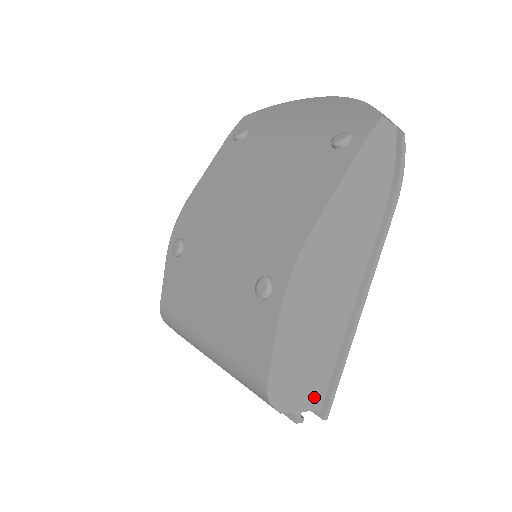
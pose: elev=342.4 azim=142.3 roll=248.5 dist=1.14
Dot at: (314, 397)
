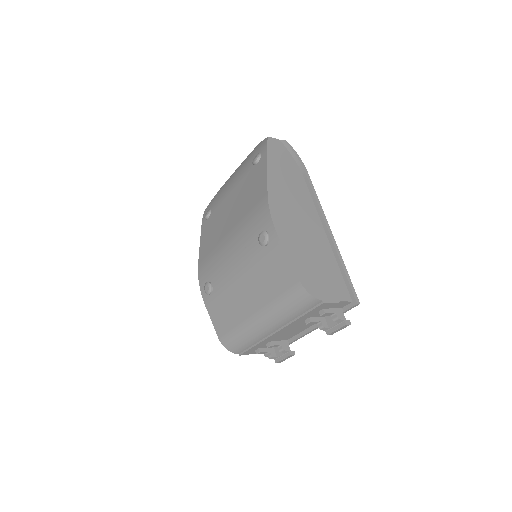
Dot at: (340, 292)
